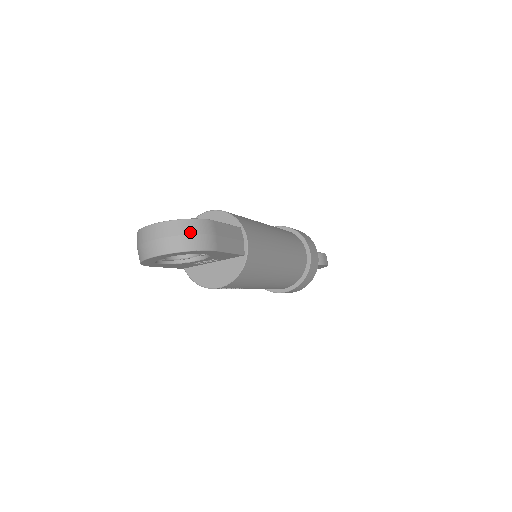
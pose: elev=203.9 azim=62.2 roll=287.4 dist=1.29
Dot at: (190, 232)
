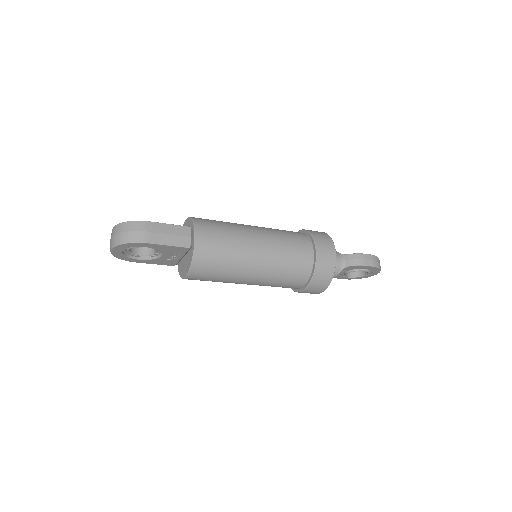
Dot at: (125, 230)
